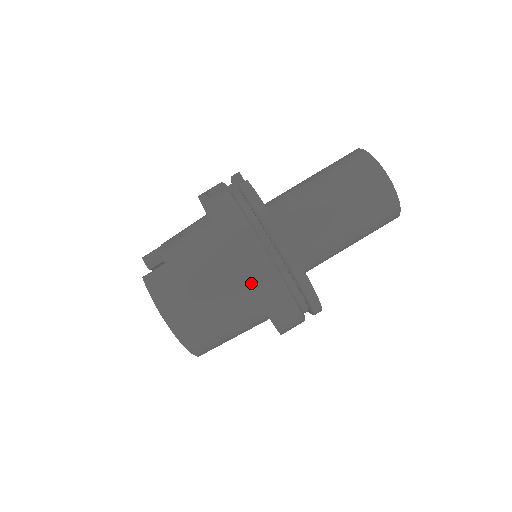
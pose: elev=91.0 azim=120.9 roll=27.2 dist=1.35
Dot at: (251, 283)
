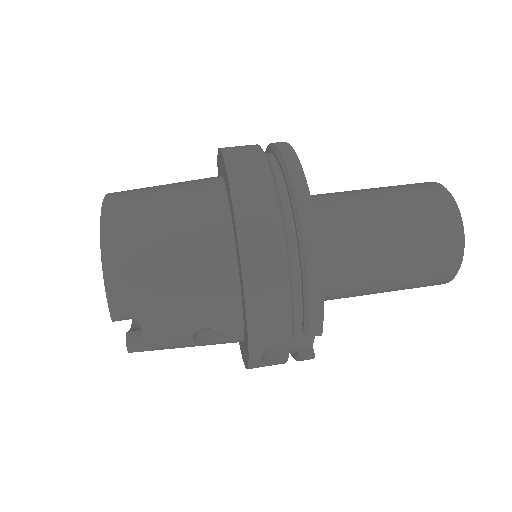
Dot at: (228, 161)
